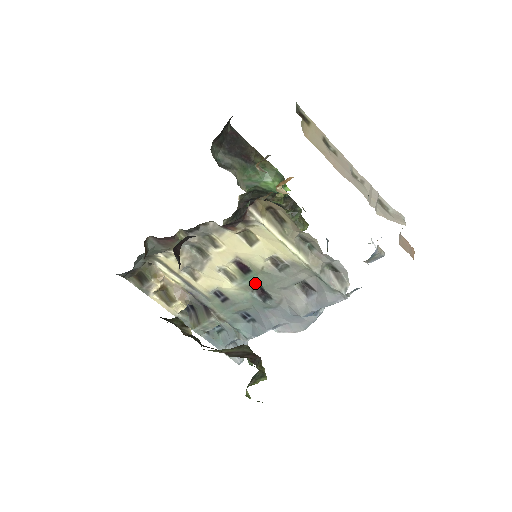
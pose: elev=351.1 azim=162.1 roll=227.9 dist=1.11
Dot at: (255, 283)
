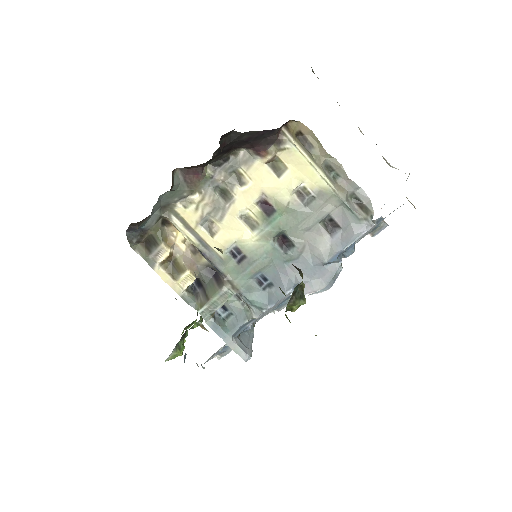
Dot at: (278, 226)
